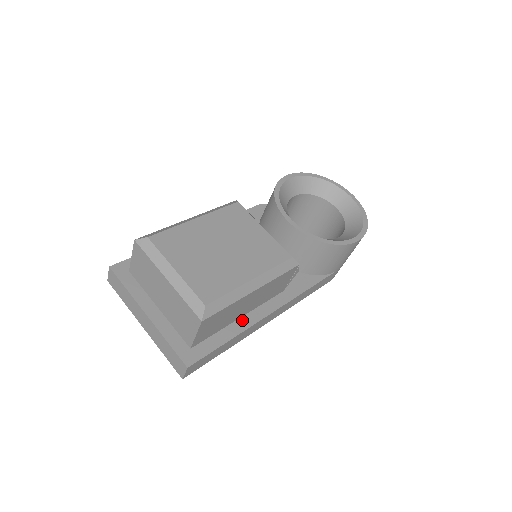
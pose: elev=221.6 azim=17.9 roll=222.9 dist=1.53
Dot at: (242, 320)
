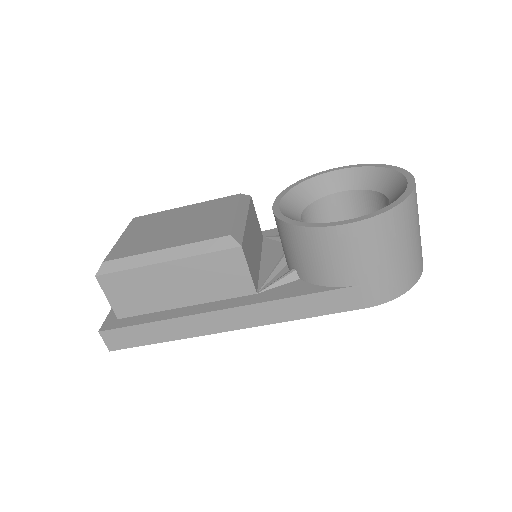
Dot at: (183, 309)
